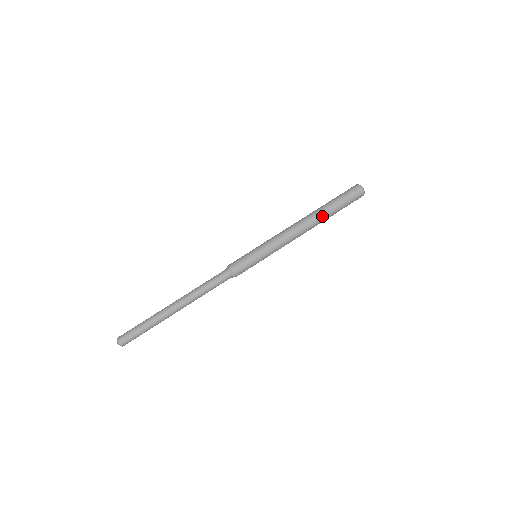
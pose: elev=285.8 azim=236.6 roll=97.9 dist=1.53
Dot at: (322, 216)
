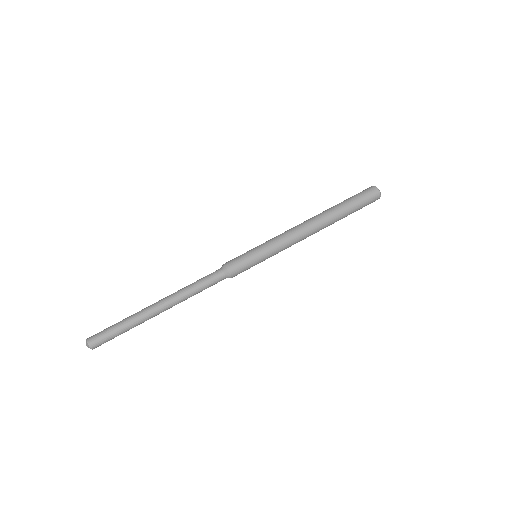
Dot at: (329, 212)
